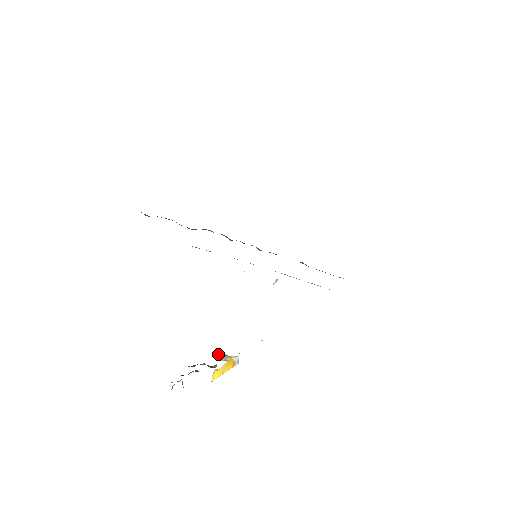
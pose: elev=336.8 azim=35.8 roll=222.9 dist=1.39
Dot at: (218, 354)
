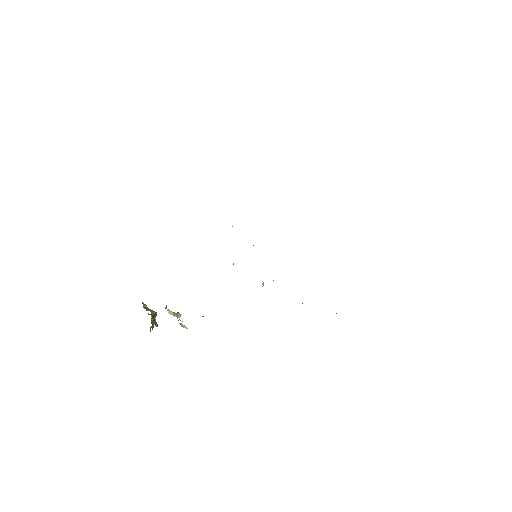
Dot at: (165, 307)
